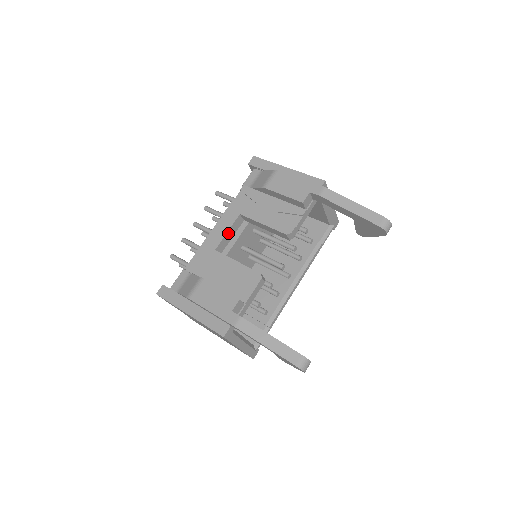
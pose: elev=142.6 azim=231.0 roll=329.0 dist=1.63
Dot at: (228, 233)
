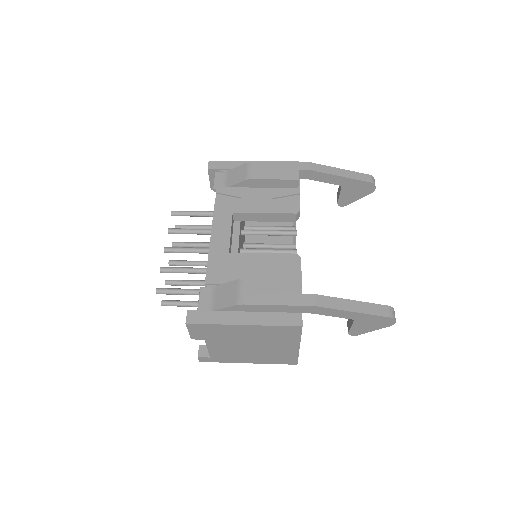
Dot at: (230, 234)
